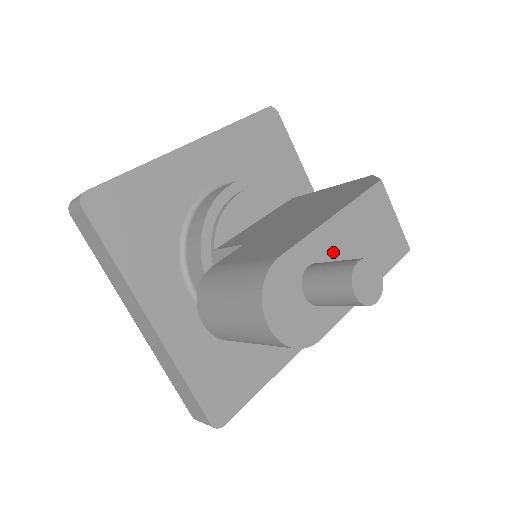
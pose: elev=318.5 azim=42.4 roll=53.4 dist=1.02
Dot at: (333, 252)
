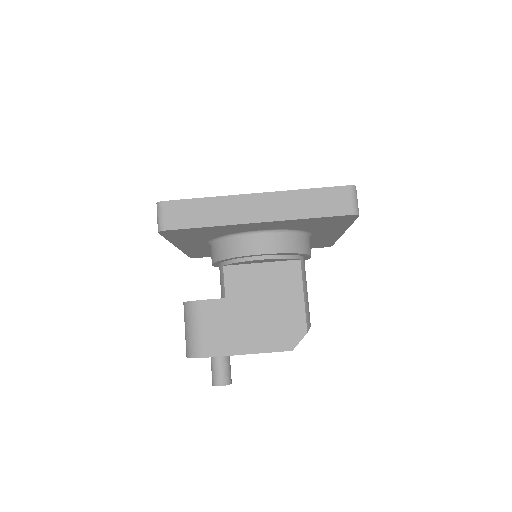
Dot at: occluded
